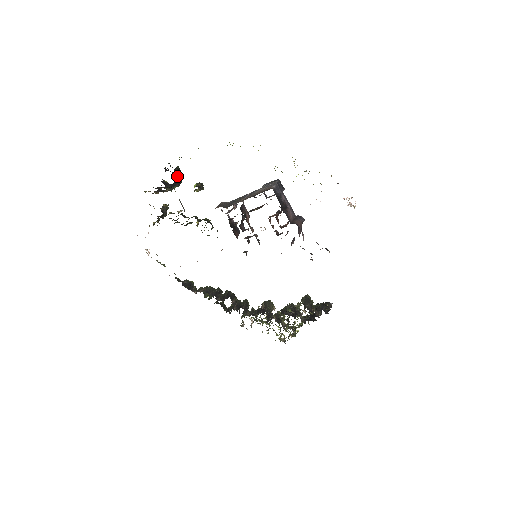
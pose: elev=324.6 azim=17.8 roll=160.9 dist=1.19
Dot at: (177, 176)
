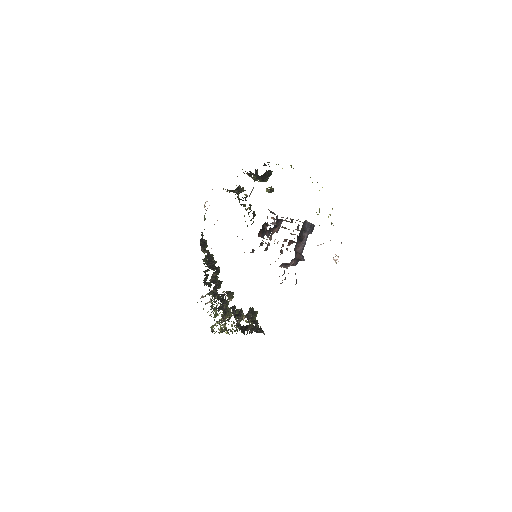
Dot at: (266, 175)
